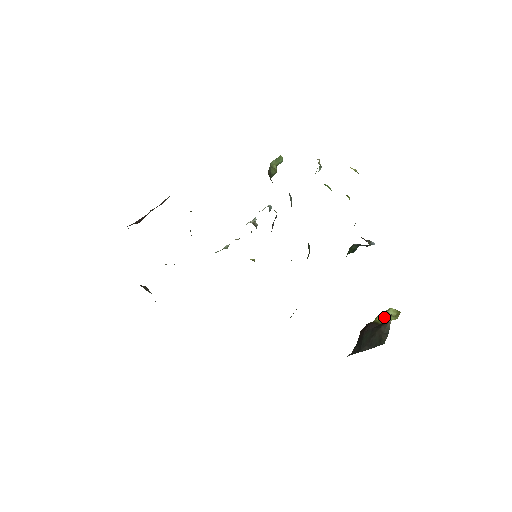
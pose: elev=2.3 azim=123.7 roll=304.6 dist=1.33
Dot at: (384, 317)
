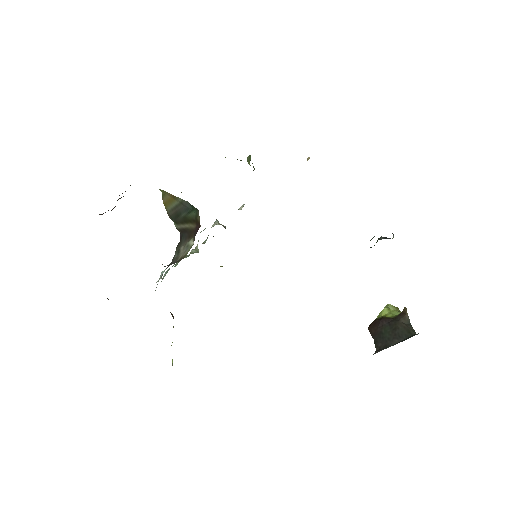
Dot at: (390, 312)
